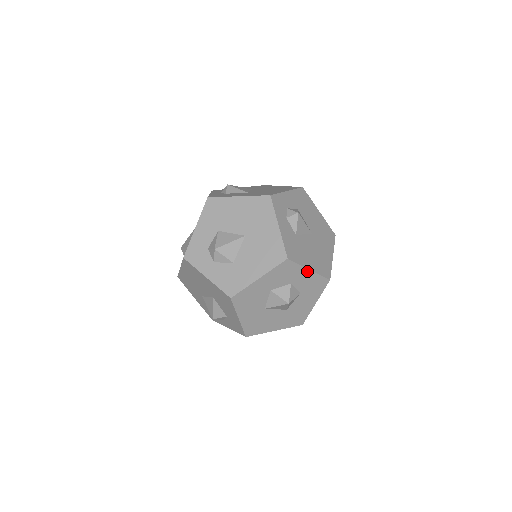
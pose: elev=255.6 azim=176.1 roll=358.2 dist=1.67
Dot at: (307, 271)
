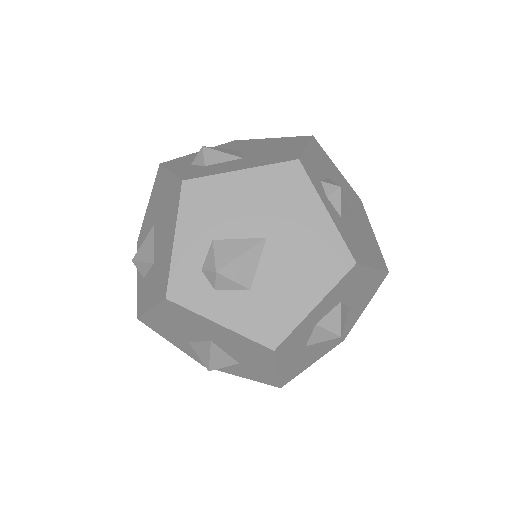
Dot at: (314, 310)
